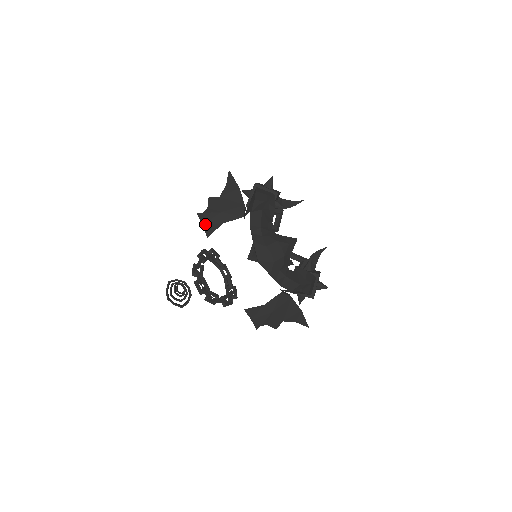
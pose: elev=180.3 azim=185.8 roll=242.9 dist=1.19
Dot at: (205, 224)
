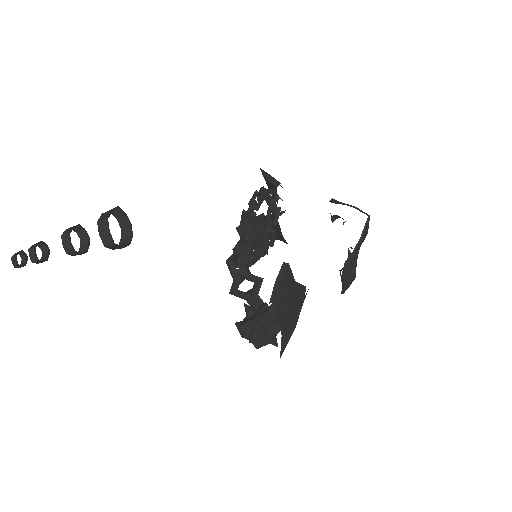
Dot at: (273, 177)
